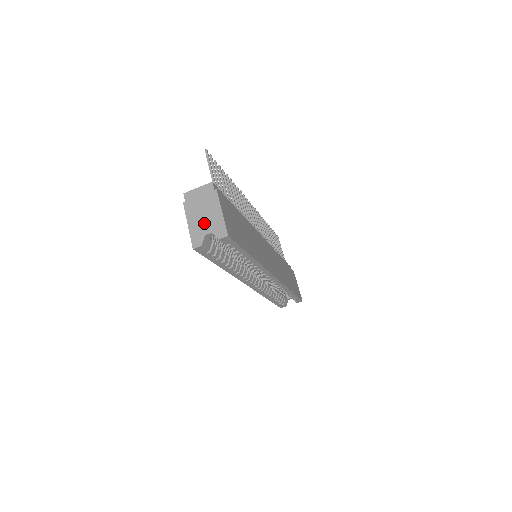
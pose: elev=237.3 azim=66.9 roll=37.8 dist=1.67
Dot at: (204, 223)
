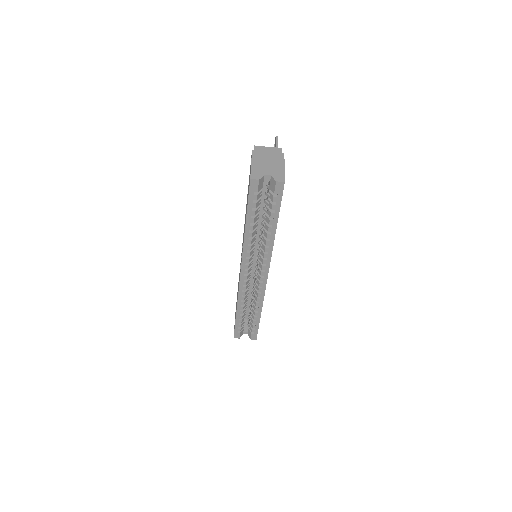
Dot at: (266, 168)
